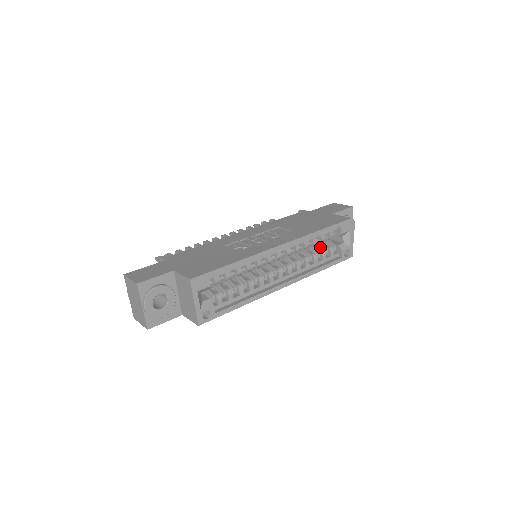
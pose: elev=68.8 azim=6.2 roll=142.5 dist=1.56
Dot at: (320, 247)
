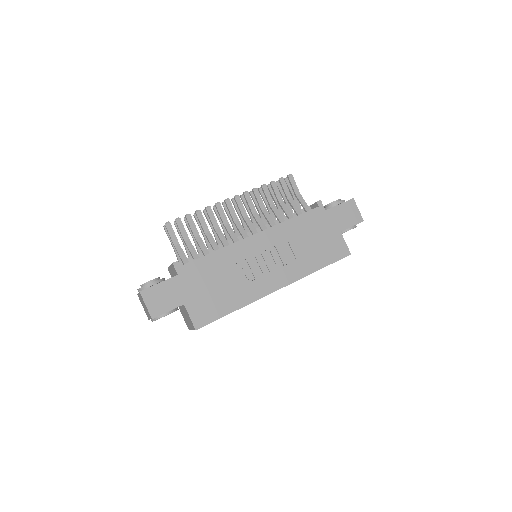
Dot at: occluded
